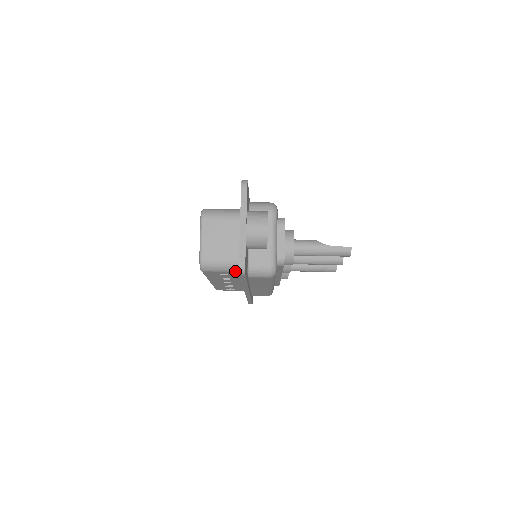
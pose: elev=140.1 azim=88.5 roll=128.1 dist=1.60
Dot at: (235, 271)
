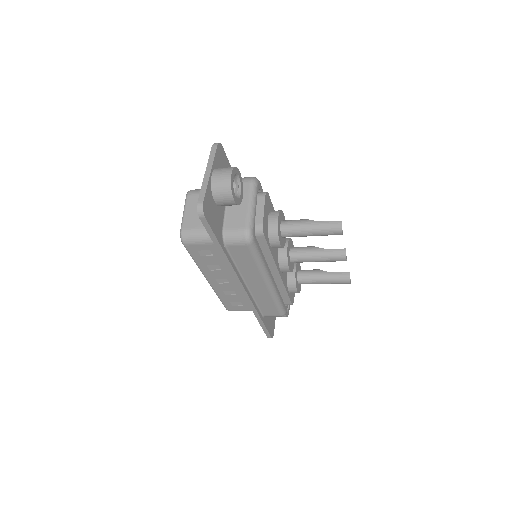
Dot at: occluded
